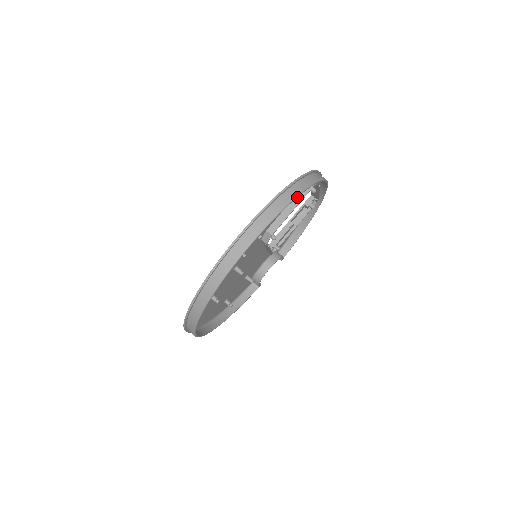
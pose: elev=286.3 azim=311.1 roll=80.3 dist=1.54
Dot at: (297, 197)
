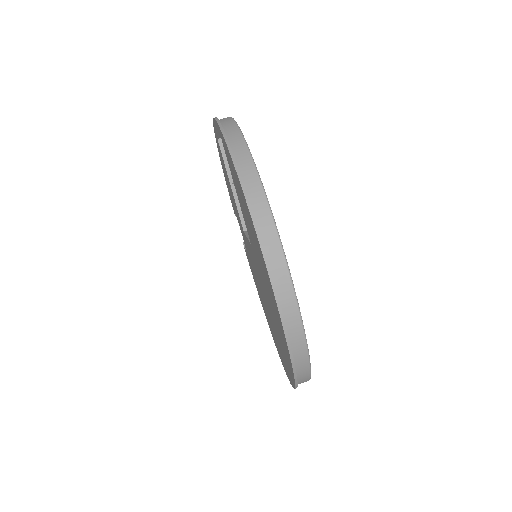
Dot at: occluded
